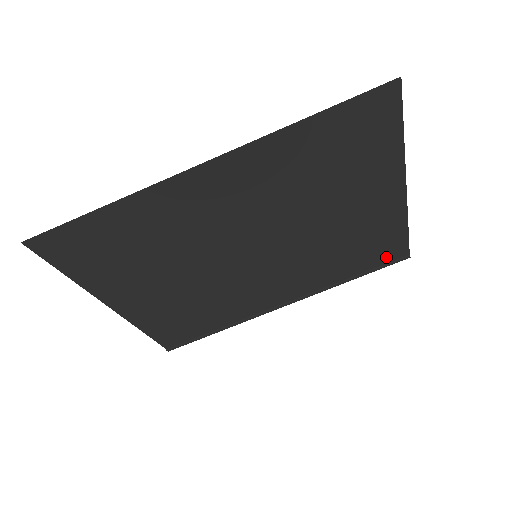
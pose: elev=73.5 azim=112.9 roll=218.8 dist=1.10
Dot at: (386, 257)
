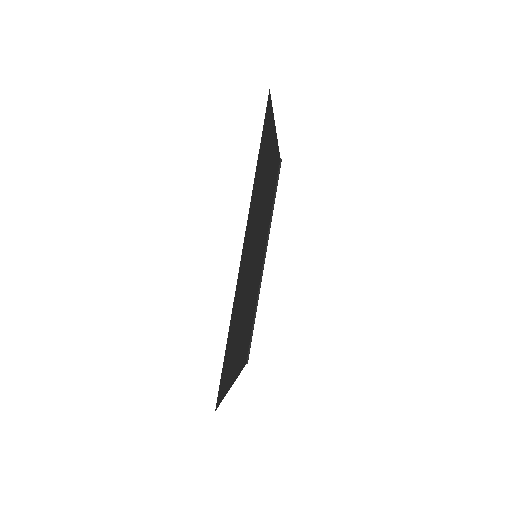
Dot at: (277, 174)
